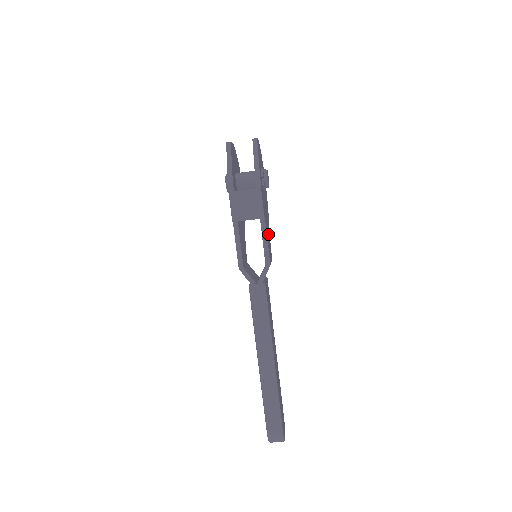
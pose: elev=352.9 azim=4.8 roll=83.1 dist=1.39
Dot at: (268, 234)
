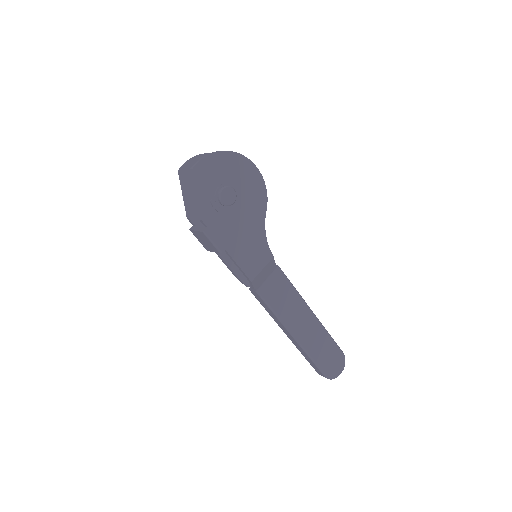
Dot at: (251, 245)
